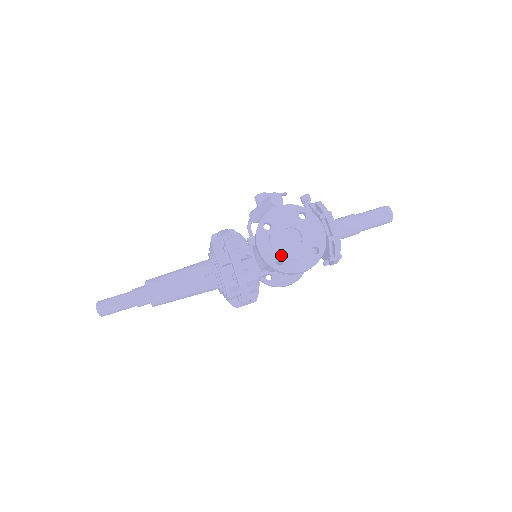
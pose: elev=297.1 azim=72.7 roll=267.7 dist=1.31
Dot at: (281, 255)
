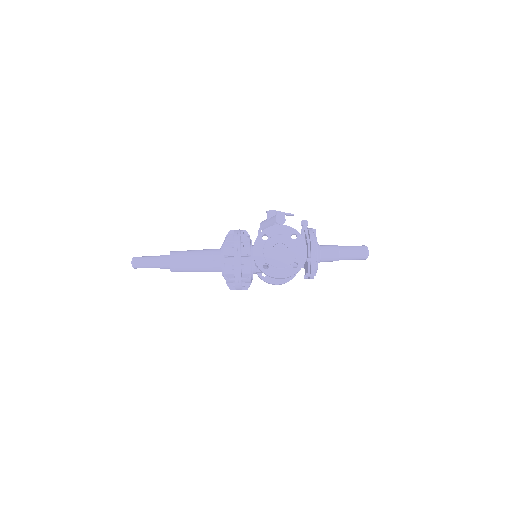
Dot at: (268, 262)
